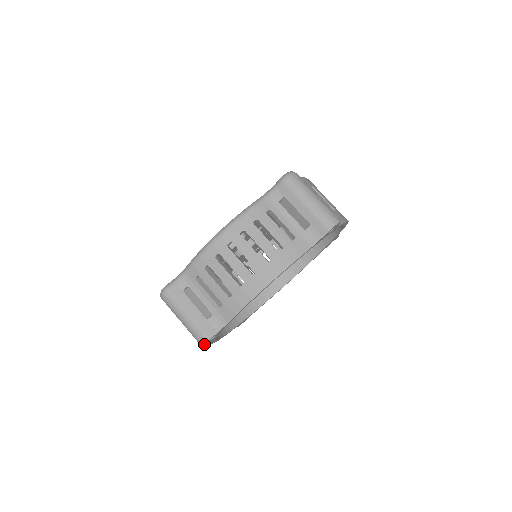
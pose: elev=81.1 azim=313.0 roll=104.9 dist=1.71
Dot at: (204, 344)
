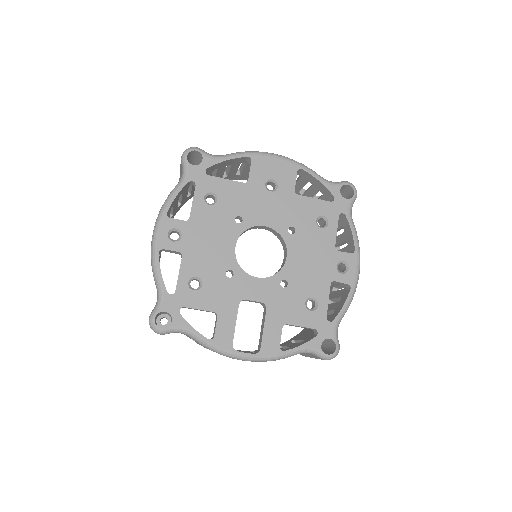
Dot at: occluded
